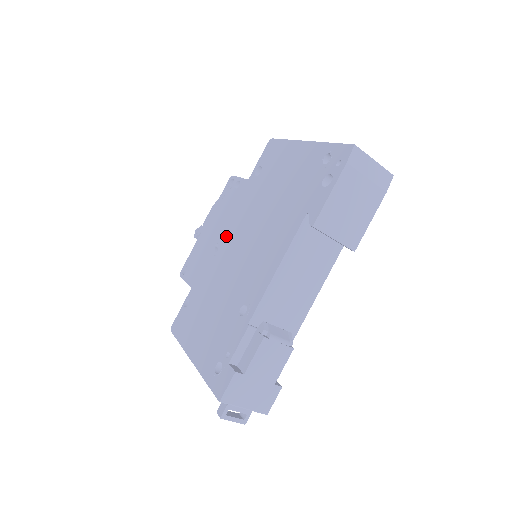
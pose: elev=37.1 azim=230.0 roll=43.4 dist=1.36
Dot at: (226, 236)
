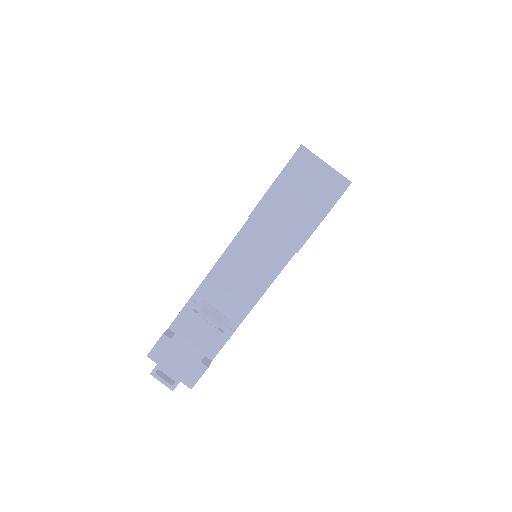
Dot at: occluded
